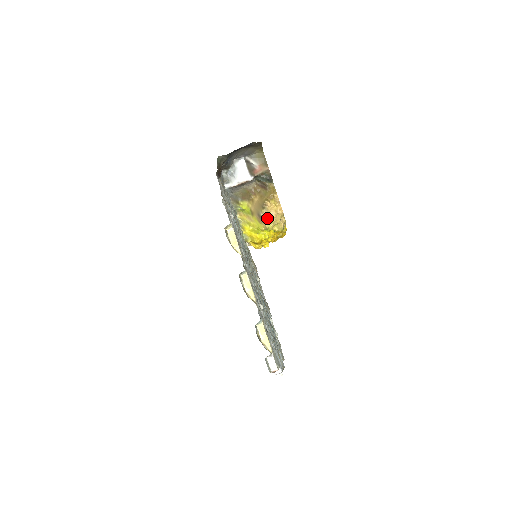
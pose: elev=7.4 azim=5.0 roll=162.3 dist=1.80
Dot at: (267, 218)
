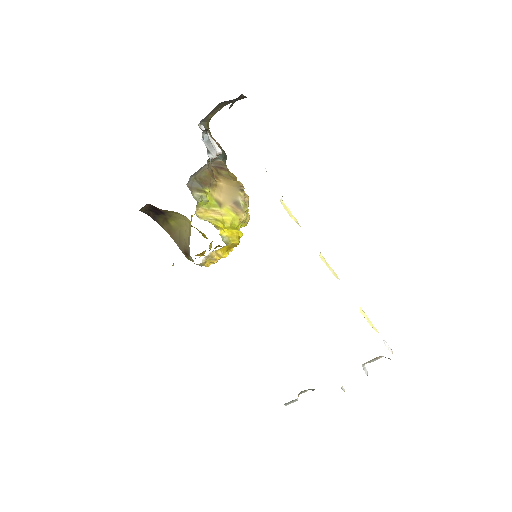
Dot at: (247, 204)
